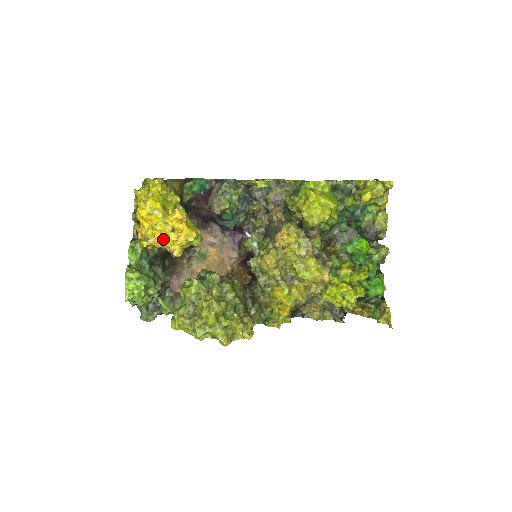
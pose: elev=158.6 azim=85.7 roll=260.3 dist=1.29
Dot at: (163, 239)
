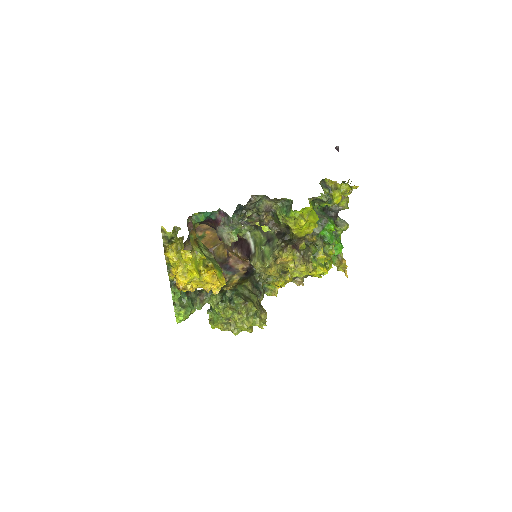
Dot at: (199, 287)
